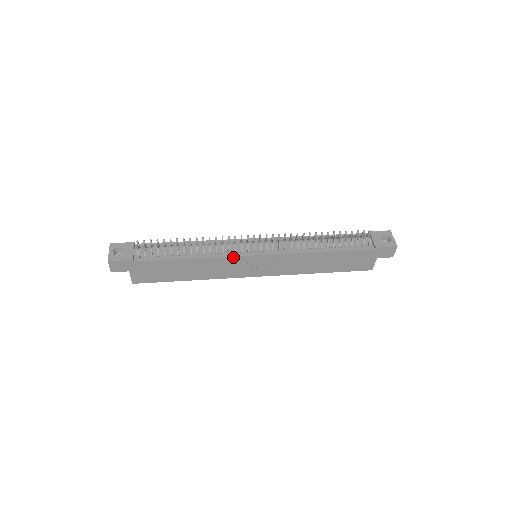
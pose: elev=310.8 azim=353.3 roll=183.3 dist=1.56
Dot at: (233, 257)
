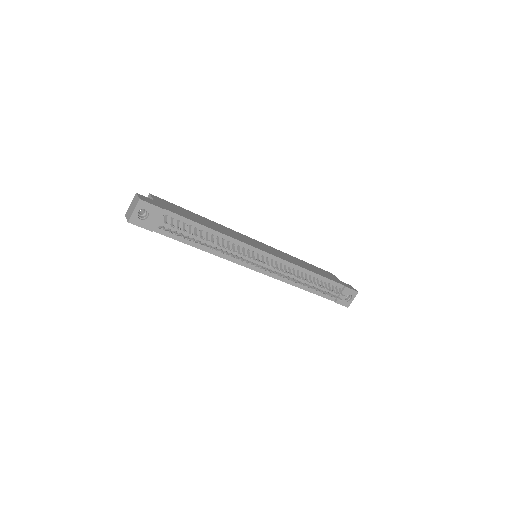
Dot at: (237, 263)
